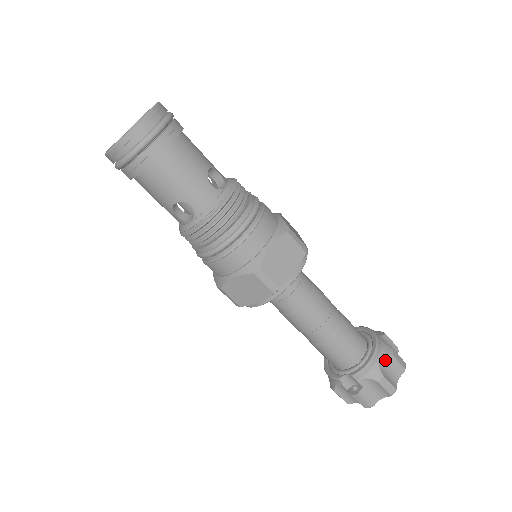
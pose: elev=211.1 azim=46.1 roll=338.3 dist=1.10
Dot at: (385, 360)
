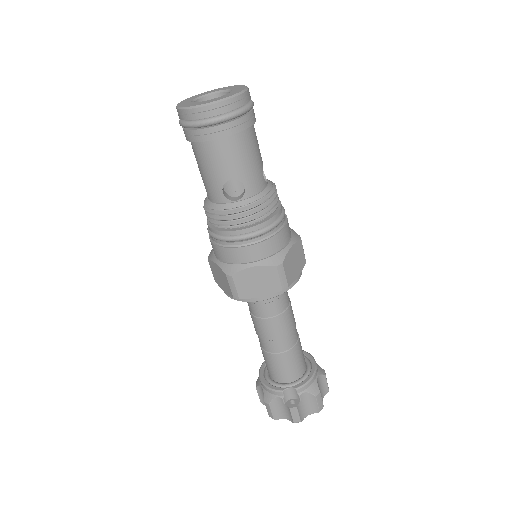
Dot at: (320, 379)
